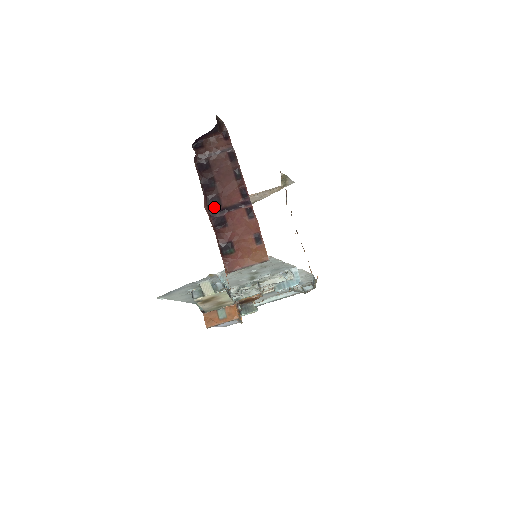
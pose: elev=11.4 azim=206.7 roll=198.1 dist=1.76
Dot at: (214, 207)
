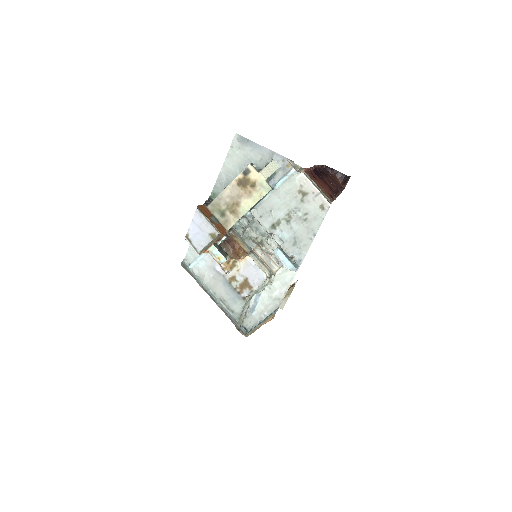
Dot at: (317, 172)
